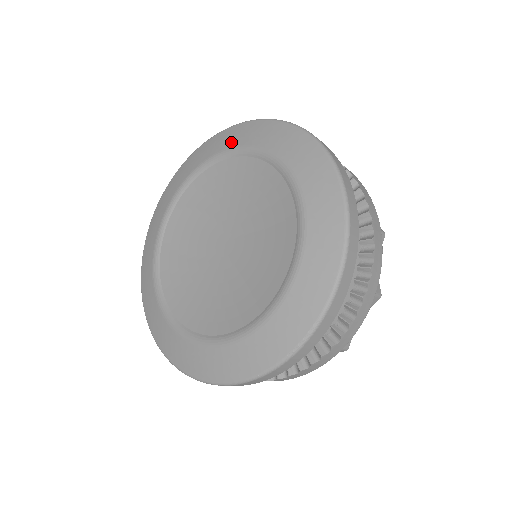
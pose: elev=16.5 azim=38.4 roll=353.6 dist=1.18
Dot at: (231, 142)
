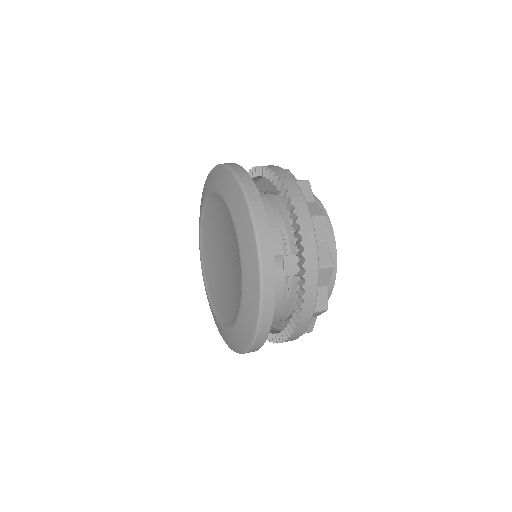
Dot at: (220, 186)
